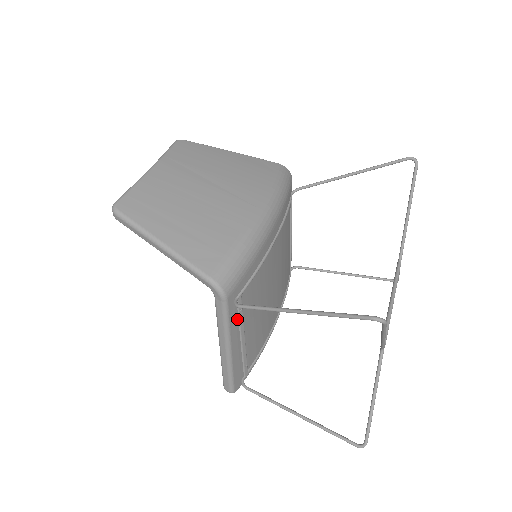
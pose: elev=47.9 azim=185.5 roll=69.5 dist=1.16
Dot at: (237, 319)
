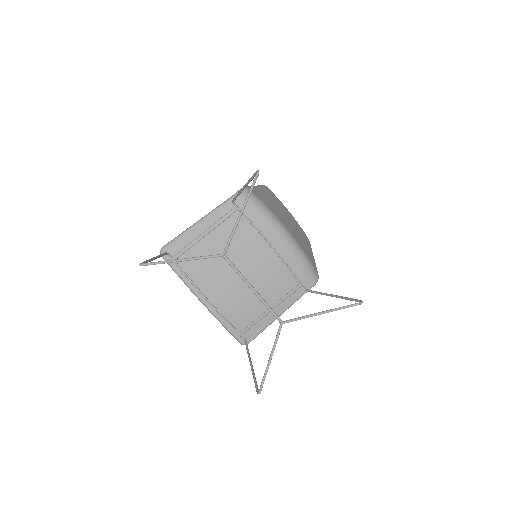
Dot at: (221, 217)
